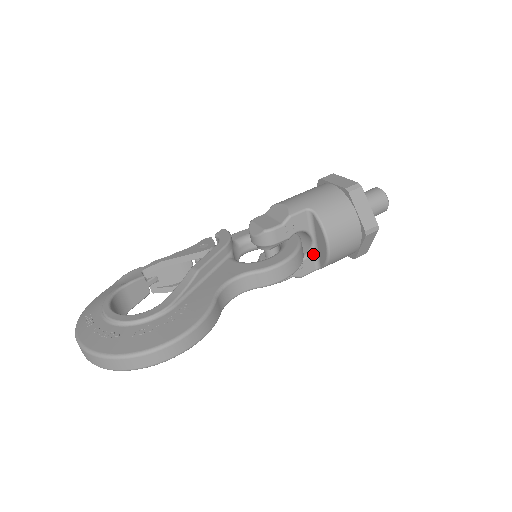
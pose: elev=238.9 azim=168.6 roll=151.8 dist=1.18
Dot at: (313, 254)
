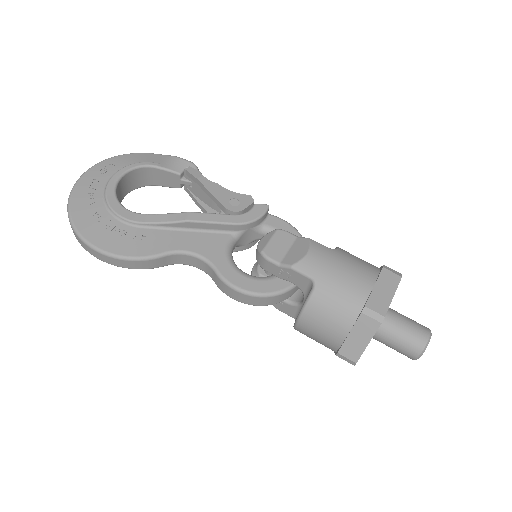
Dot at: (298, 308)
